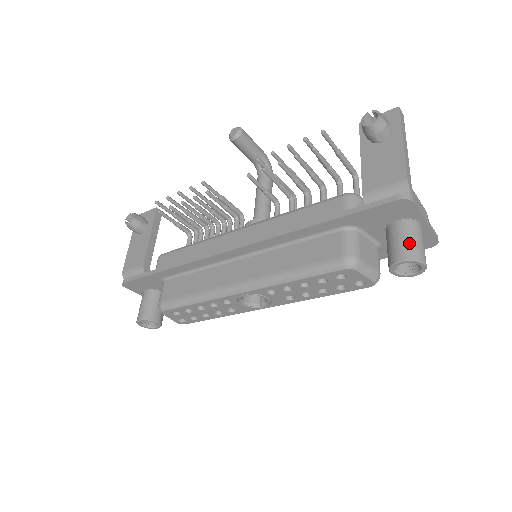
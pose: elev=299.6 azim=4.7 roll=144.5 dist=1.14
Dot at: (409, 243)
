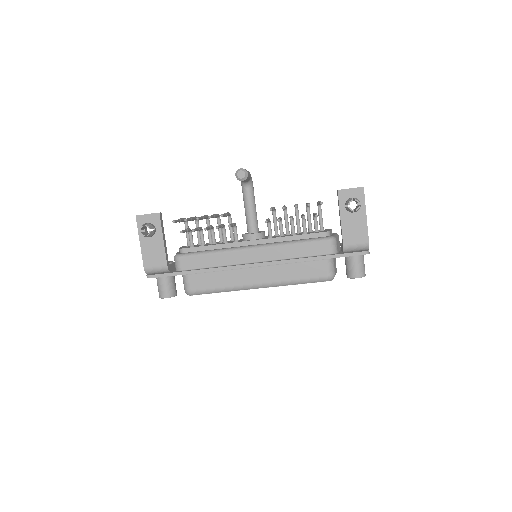
Dot at: (361, 268)
